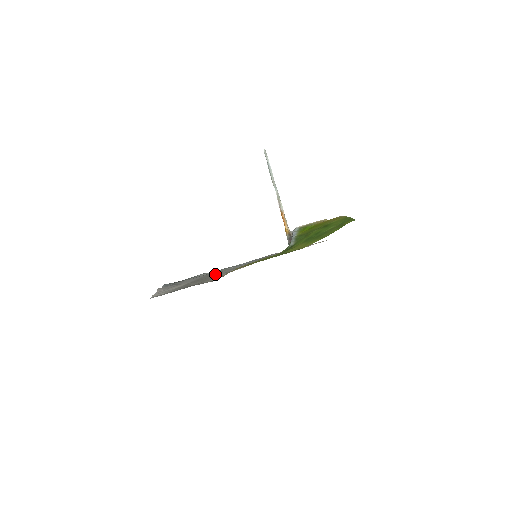
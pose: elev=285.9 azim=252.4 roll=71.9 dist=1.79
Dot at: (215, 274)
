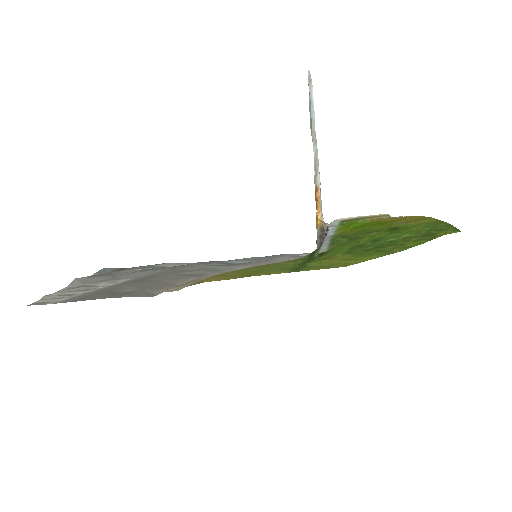
Dot at: (176, 275)
